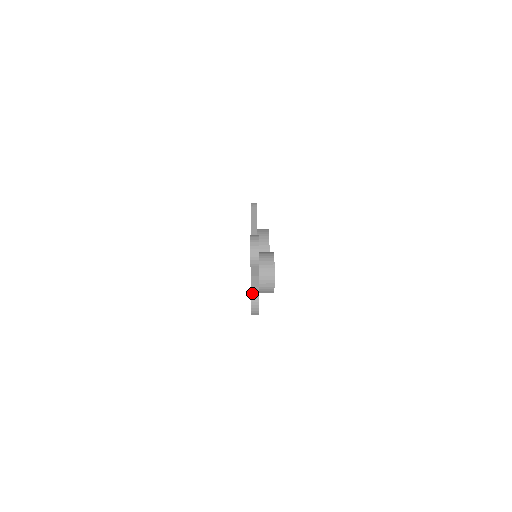
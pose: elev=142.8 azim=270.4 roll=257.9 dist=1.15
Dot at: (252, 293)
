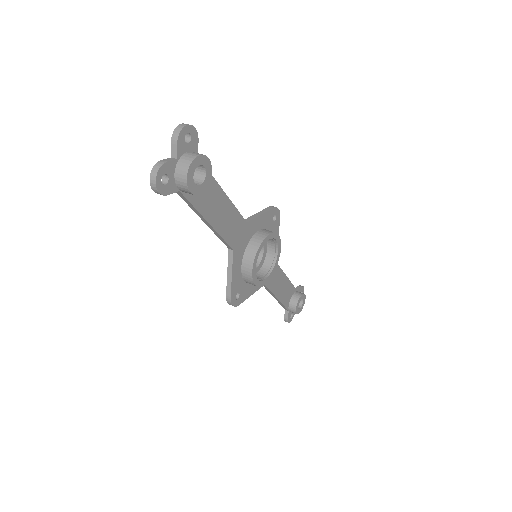
Dot at: (158, 162)
